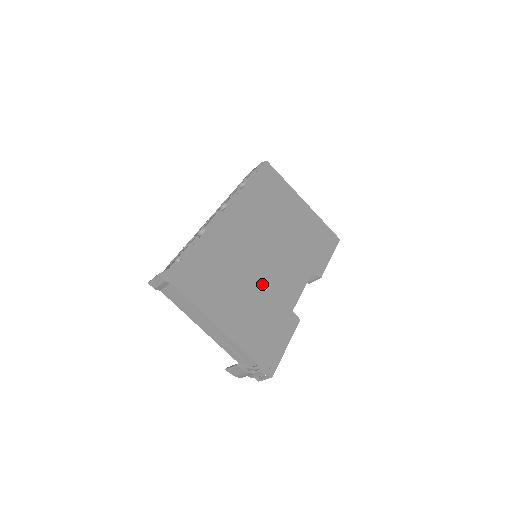
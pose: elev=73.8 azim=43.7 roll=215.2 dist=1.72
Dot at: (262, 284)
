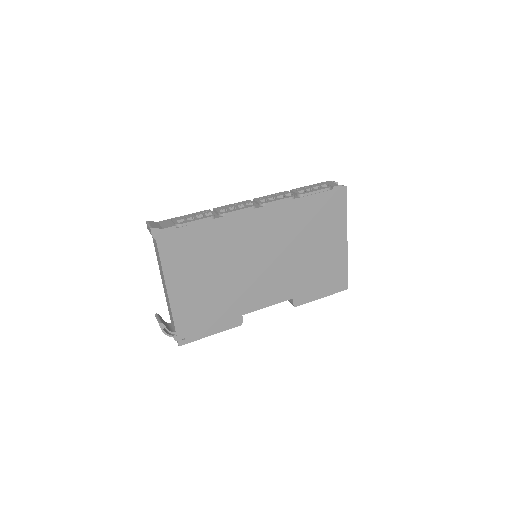
Dot at: (235, 283)
